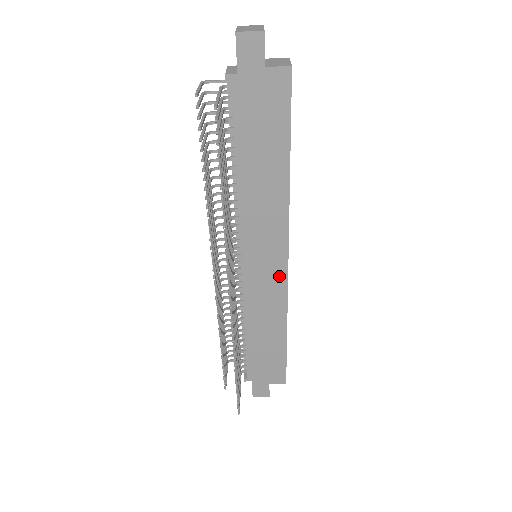
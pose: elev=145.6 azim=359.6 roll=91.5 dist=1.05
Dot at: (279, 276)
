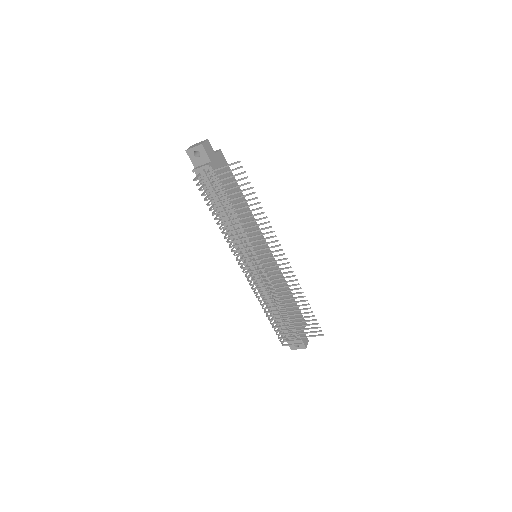
Dot at: occluded
